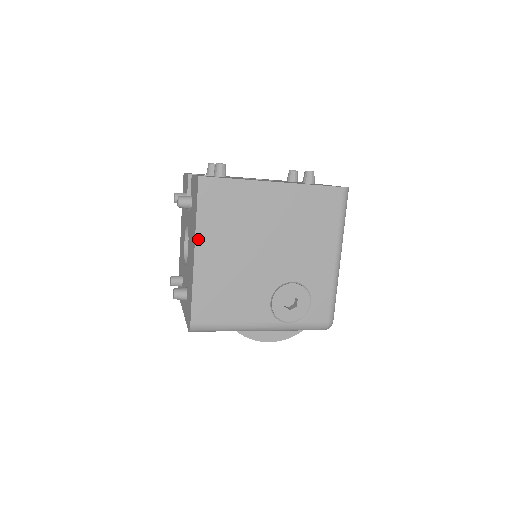
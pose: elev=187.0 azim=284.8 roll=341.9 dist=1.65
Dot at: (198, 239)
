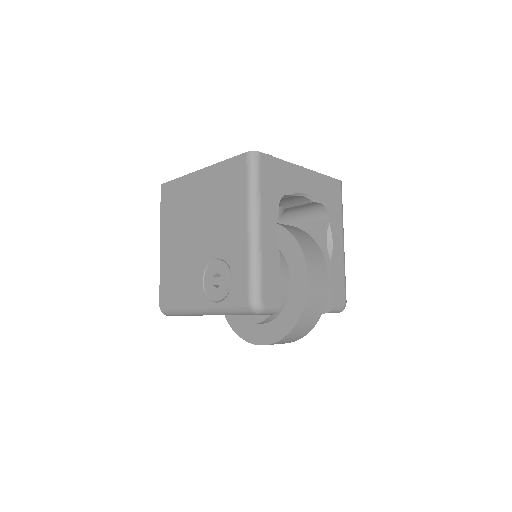
Dot at: (162, 233)
